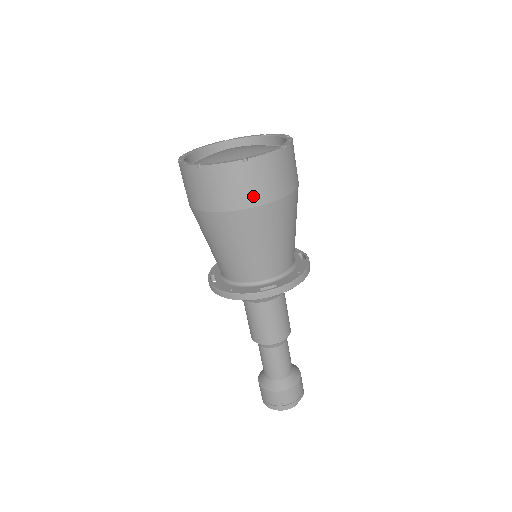
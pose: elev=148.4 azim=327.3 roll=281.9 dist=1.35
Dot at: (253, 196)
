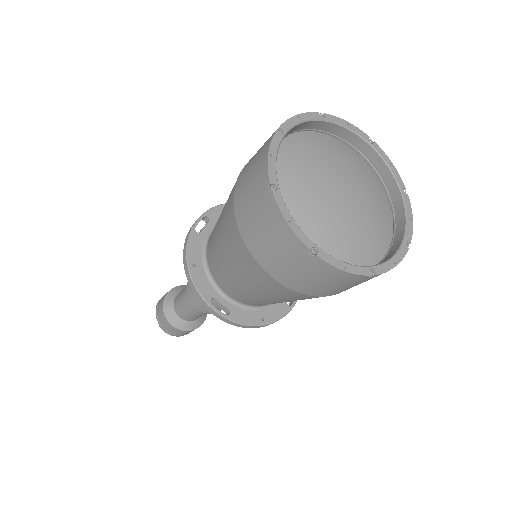
Dot at: occluded
